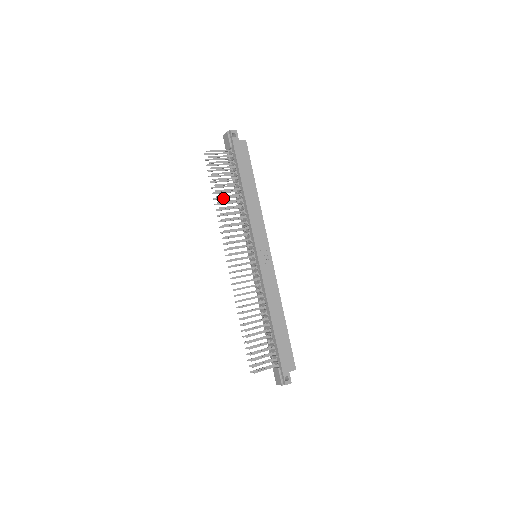
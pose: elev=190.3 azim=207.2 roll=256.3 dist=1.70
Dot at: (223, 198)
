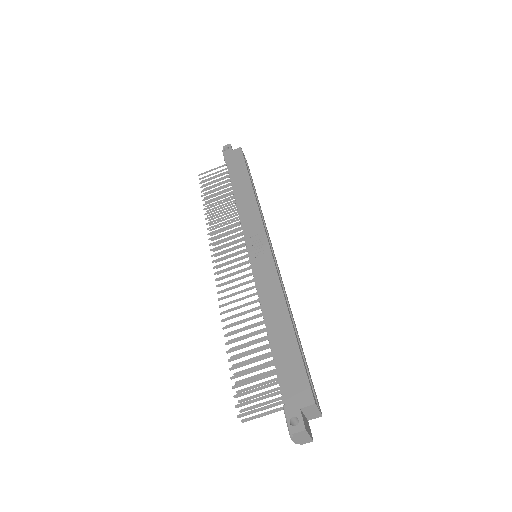
Dot at: (219, 211)
